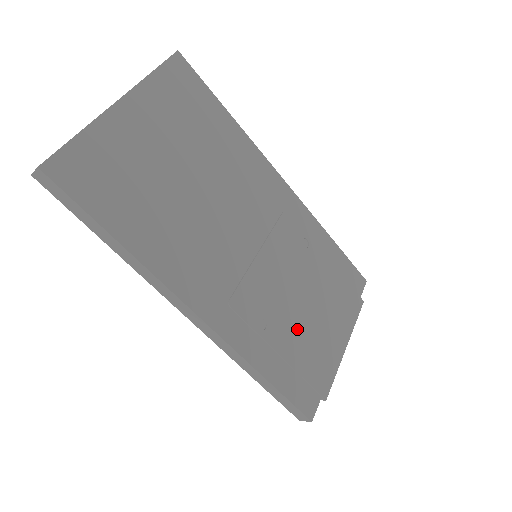
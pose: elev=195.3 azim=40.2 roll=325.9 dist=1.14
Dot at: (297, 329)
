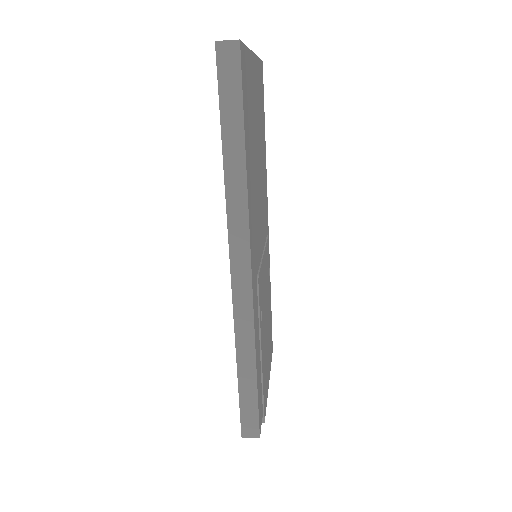
Dot at: (265, 340)
